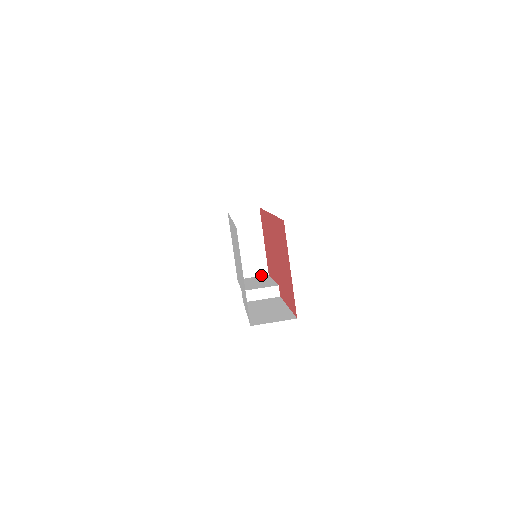
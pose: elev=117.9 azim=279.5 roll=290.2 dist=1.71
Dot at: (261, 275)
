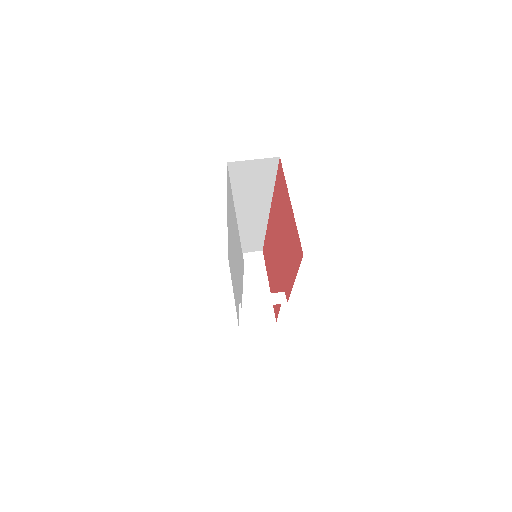
Dot at: (267, 323)
